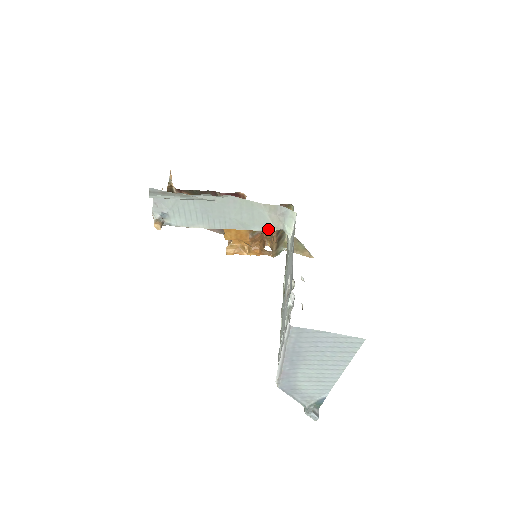
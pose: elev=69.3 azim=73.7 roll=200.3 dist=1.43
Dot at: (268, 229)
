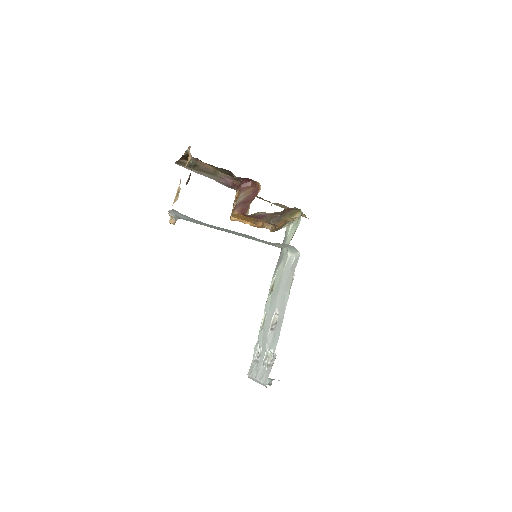
Dot at: (272, 245)
